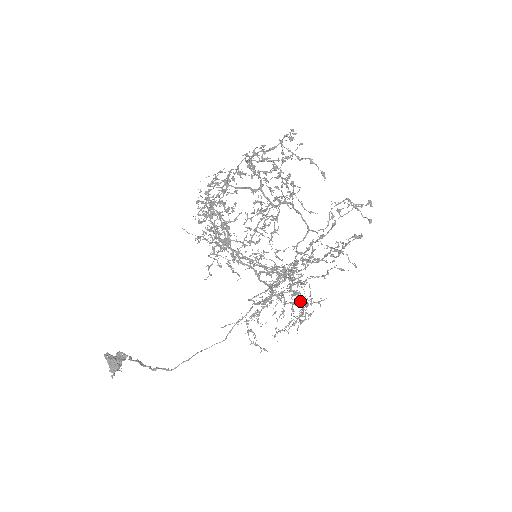
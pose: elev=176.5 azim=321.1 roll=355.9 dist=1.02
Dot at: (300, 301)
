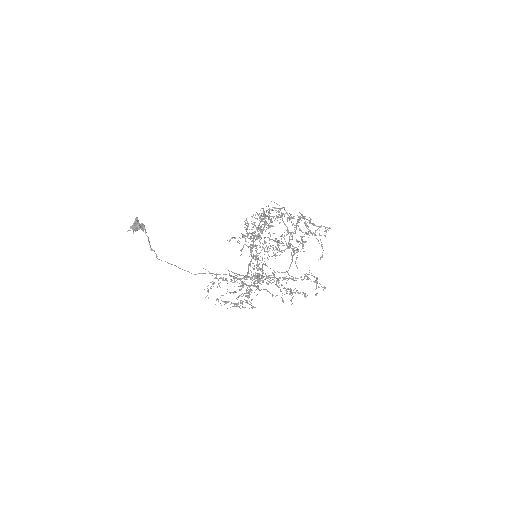
Dot at: occluded
